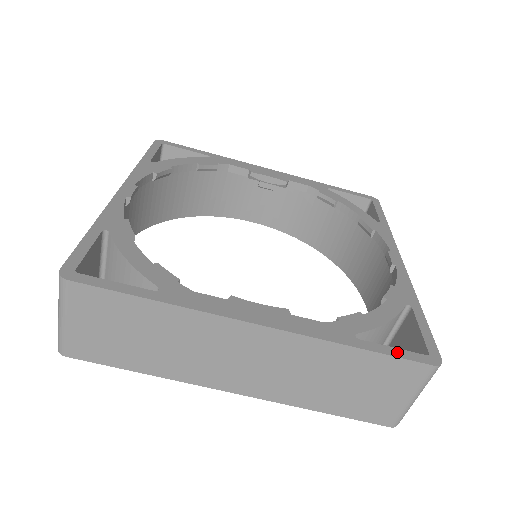
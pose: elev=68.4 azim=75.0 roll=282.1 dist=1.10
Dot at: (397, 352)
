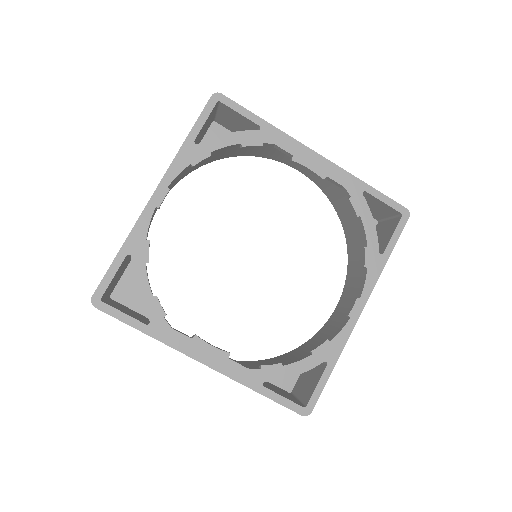
Dot at: (284, 401)
